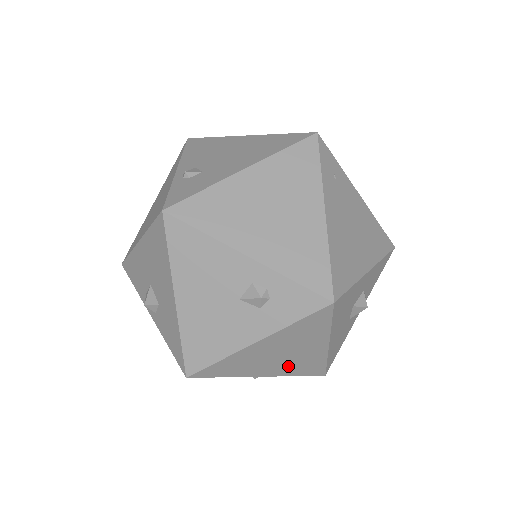
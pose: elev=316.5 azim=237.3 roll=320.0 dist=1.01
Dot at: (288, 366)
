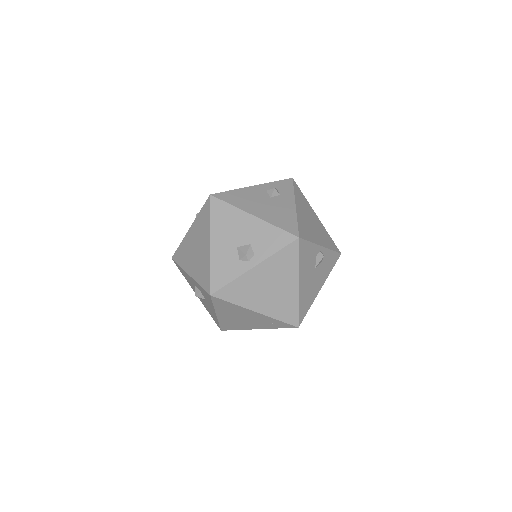
Dot at: (322, 236)
